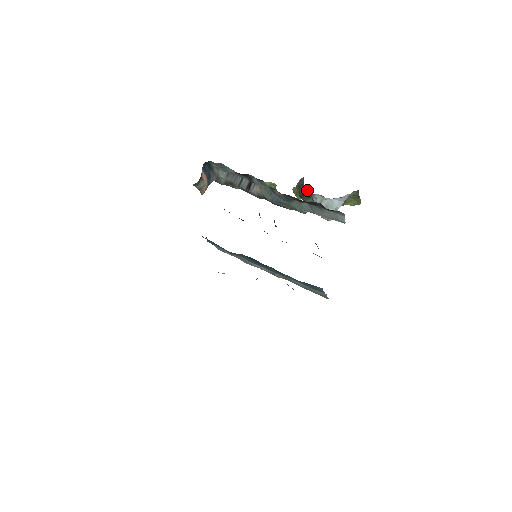
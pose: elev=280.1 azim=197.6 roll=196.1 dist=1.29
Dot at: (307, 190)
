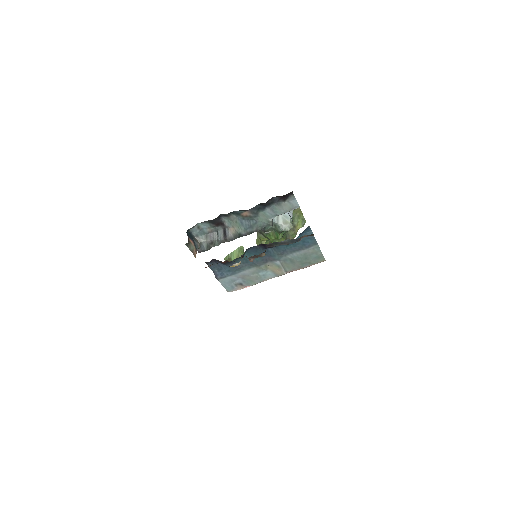
Dot at: occluded
